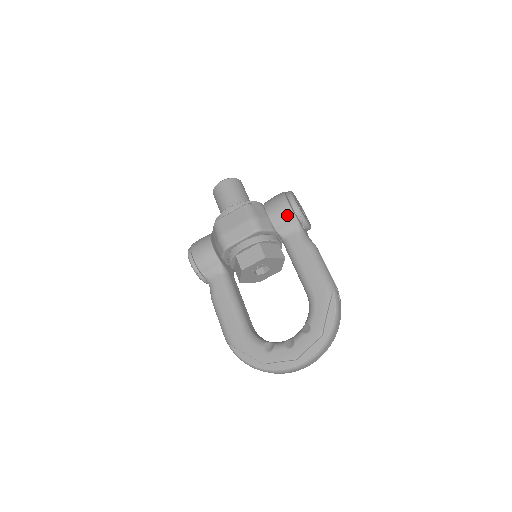
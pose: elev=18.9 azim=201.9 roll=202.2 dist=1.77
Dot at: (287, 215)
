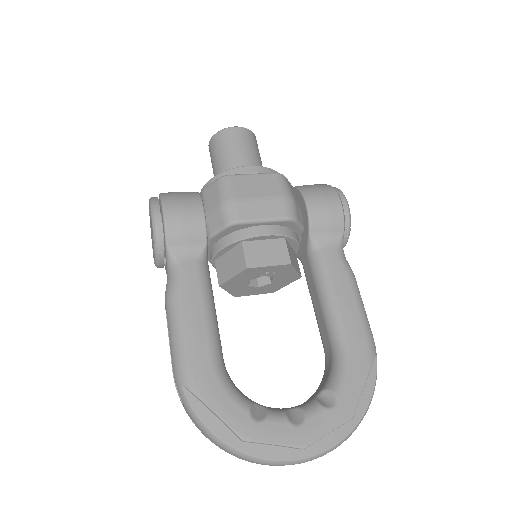
Dot at: (335, 217)
